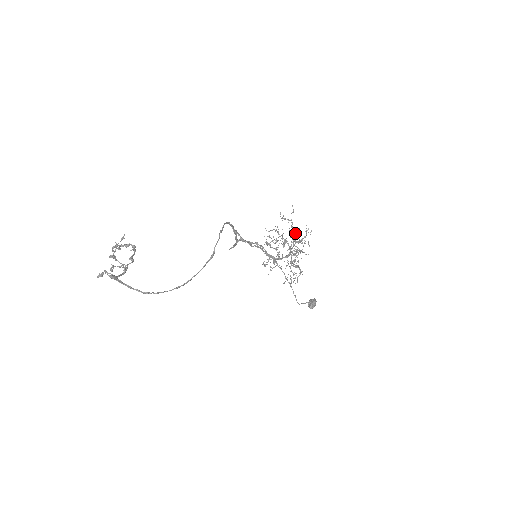
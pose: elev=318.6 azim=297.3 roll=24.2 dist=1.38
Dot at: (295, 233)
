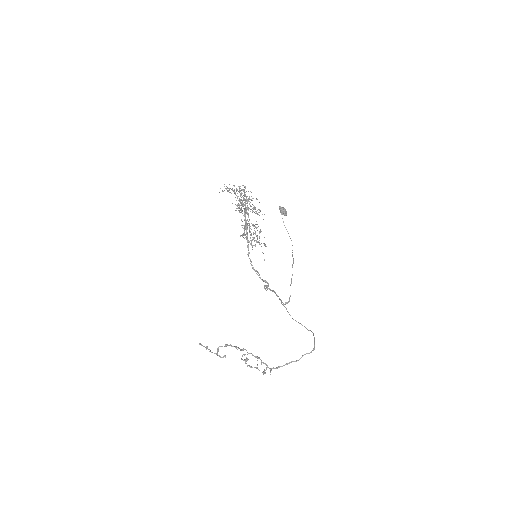
Dot at: (241, 204)
